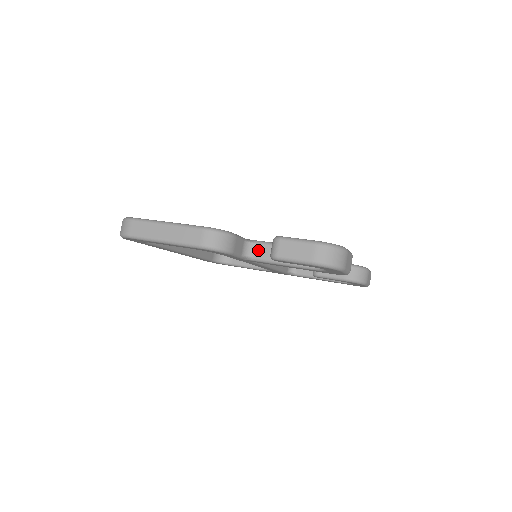
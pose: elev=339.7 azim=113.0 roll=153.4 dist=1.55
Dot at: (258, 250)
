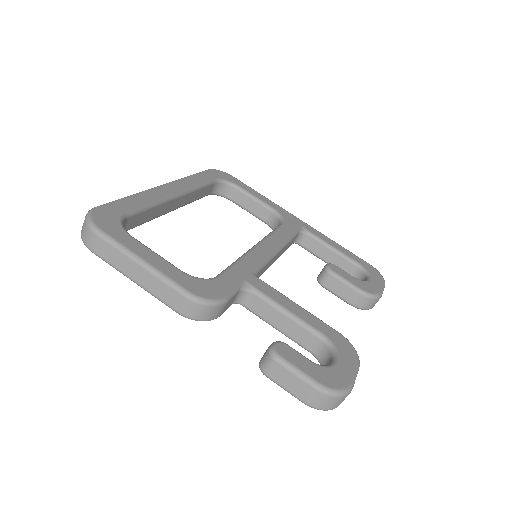
Dot at: (253, 302)
